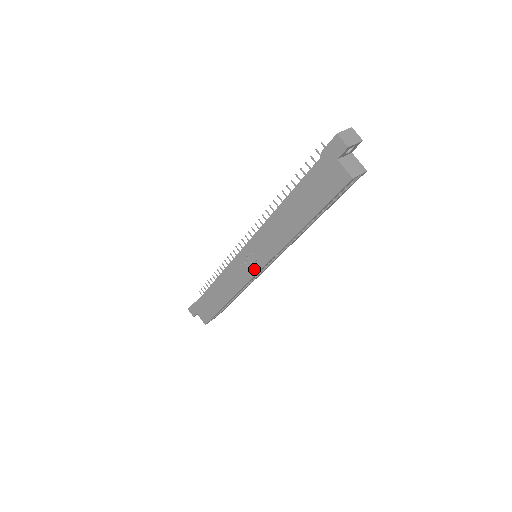
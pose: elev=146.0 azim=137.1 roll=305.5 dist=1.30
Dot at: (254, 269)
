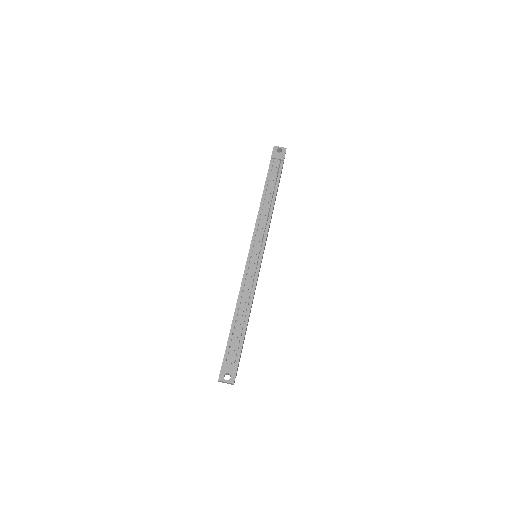
Dot at: occluded
